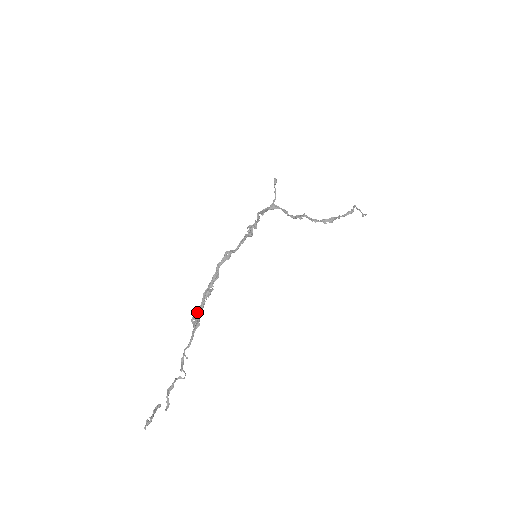
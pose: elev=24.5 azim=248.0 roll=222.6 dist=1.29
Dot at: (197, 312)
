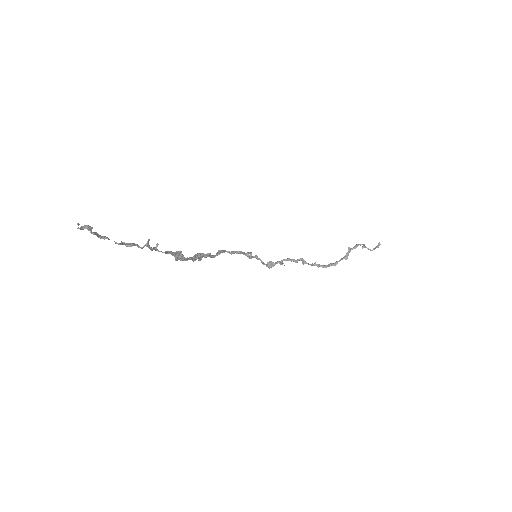
Dot at: (183, 260)
